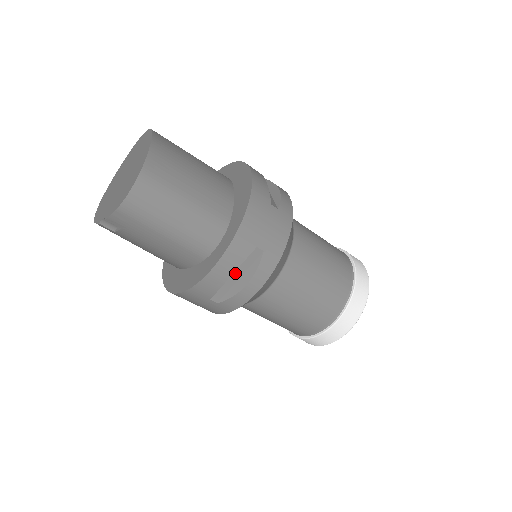
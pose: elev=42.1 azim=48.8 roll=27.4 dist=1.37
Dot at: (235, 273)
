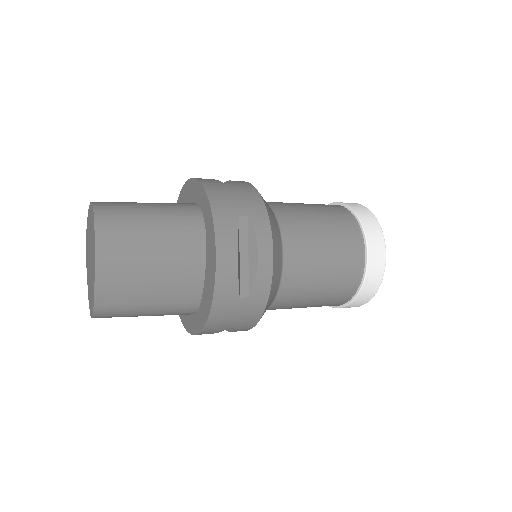
Dot at: occluded
